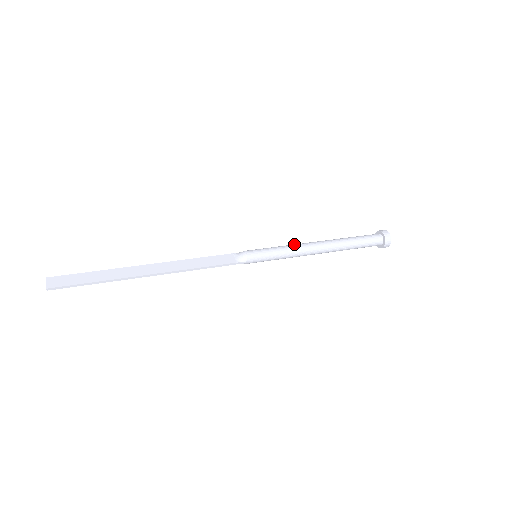
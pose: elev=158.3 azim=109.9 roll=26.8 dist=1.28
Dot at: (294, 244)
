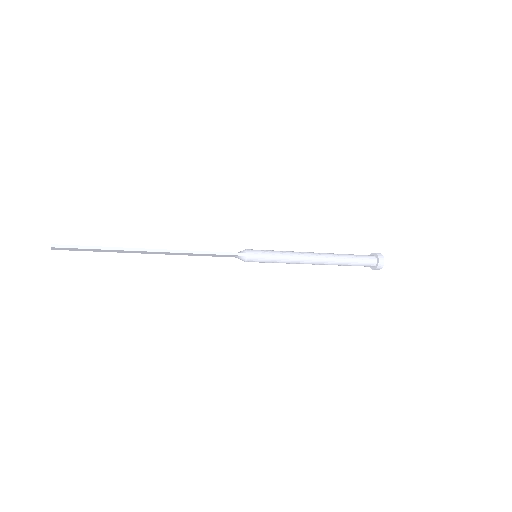
Dot at: occluded
